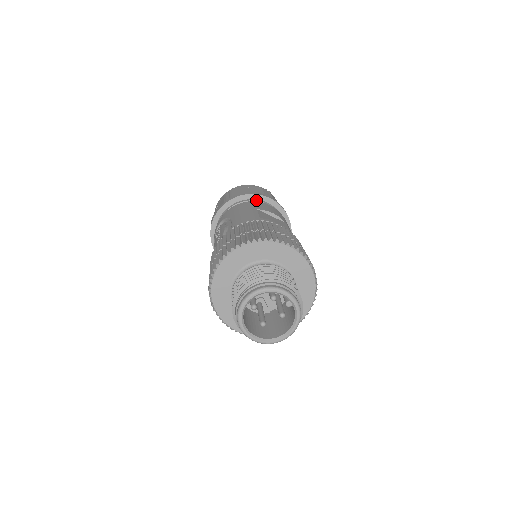
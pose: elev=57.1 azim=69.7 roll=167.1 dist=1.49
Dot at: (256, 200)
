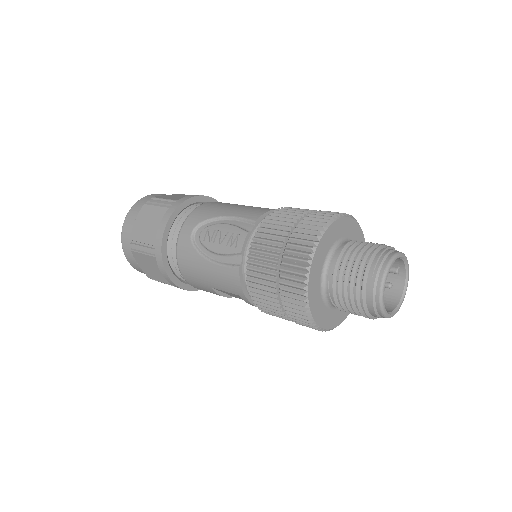
Dot at: occluded
